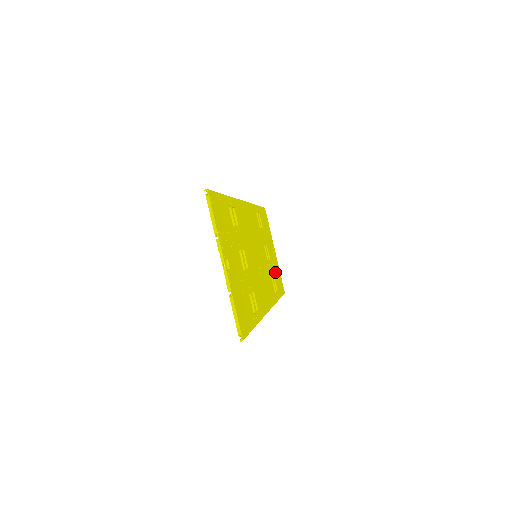
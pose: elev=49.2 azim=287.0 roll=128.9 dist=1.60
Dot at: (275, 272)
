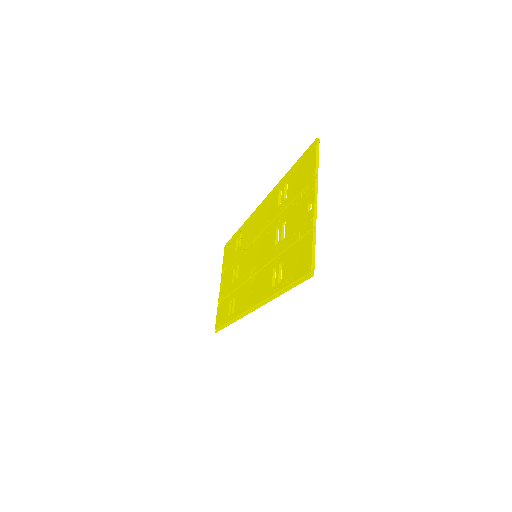
Dot at: occluded
